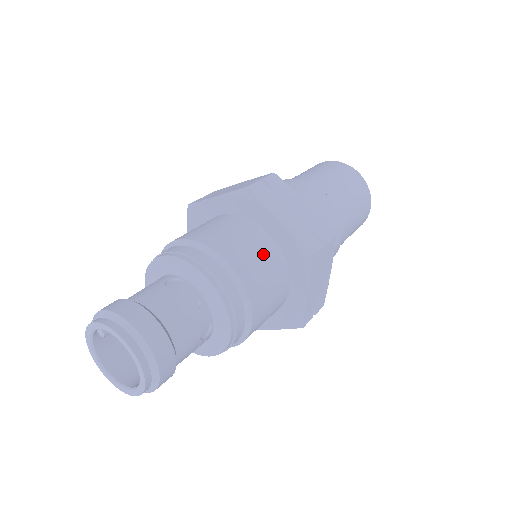
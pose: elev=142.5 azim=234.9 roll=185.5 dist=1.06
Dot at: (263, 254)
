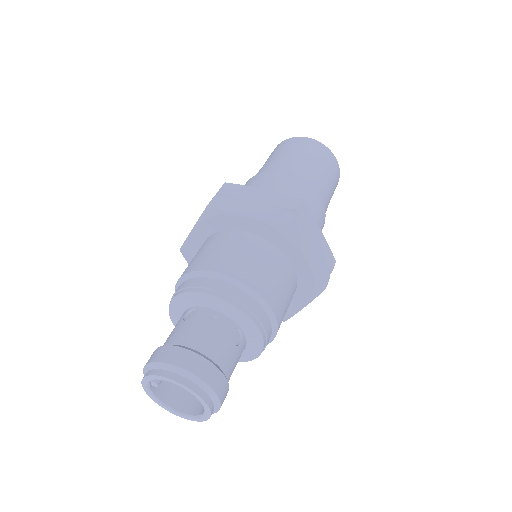
Dot at: (248, 250)
